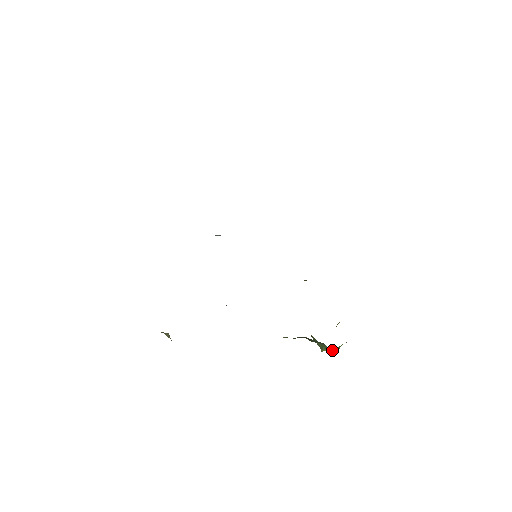
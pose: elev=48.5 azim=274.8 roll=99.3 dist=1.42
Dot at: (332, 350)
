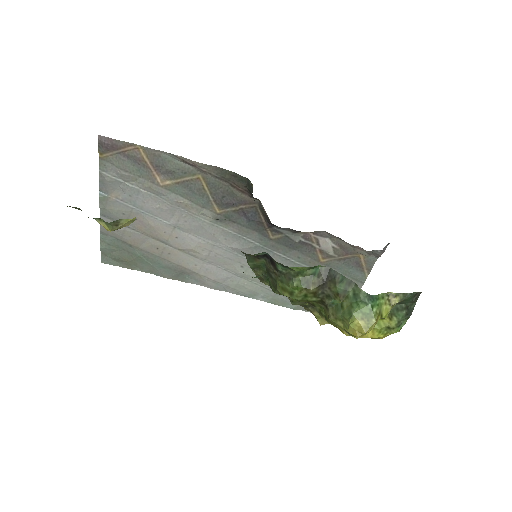
Dot at: (367, 312)
